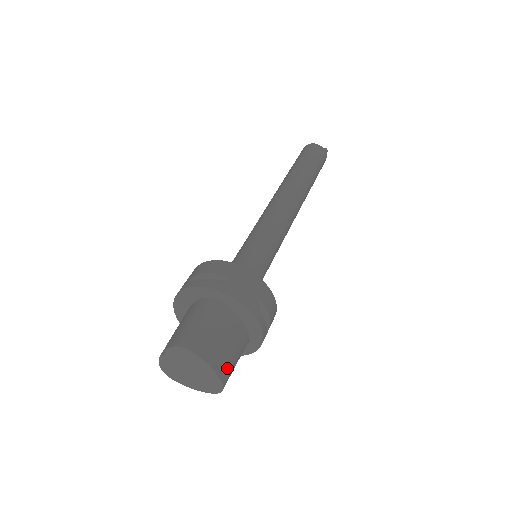
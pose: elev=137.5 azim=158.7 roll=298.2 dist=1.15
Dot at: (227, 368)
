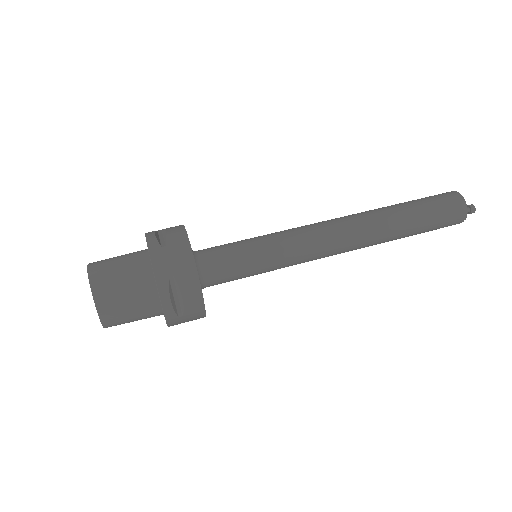
Dot at: (113, 311)
